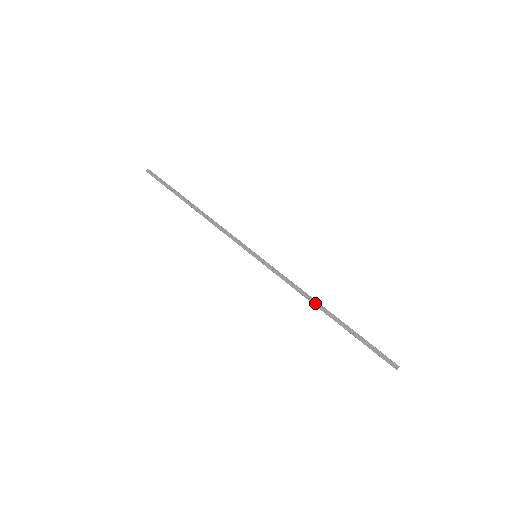
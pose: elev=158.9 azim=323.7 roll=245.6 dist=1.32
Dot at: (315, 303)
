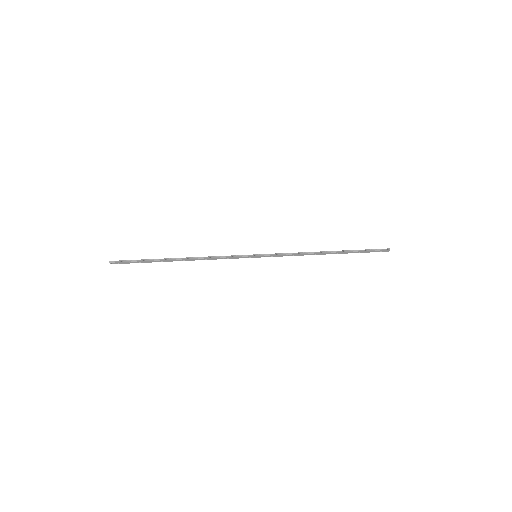
Dot at: (318, 254)
